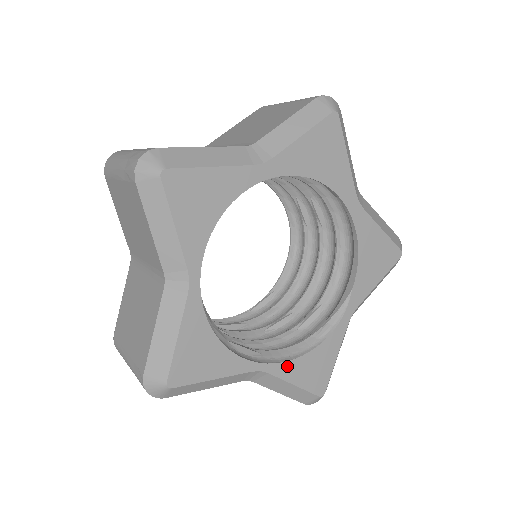
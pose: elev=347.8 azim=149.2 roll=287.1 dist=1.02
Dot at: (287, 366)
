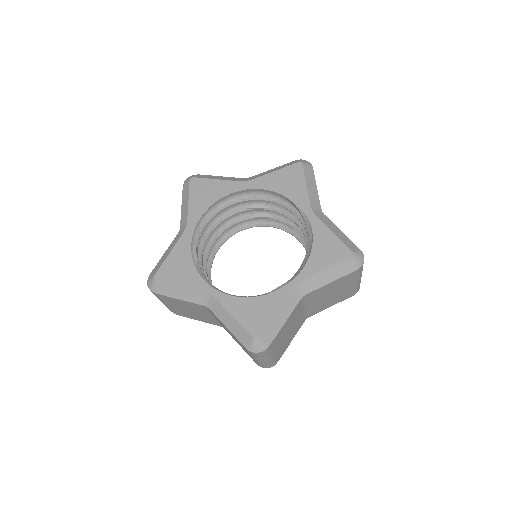
Dot at: (308, 267)
